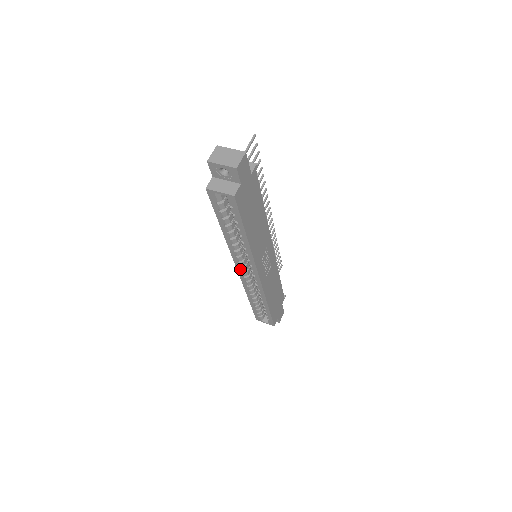
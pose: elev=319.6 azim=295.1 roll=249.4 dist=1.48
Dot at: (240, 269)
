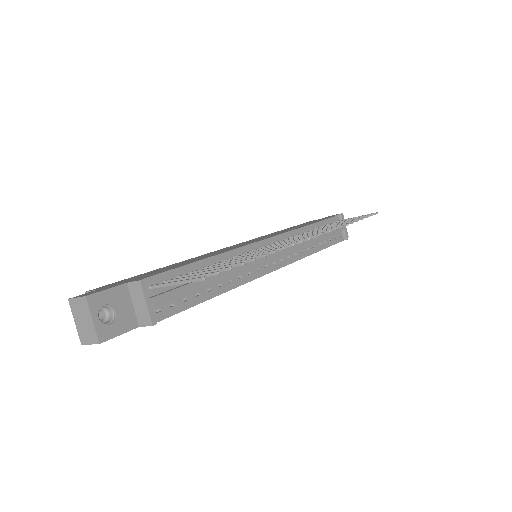
Dot at: occluded
